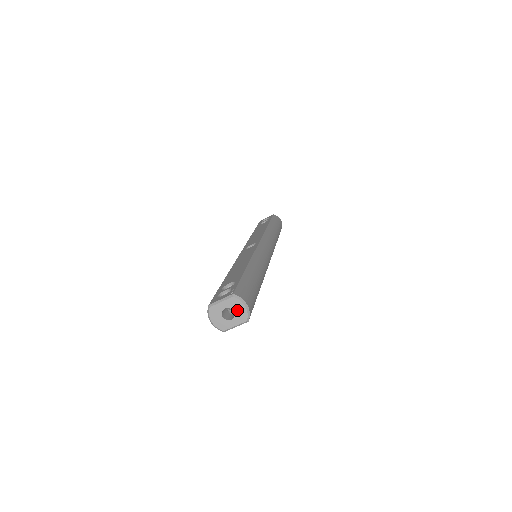
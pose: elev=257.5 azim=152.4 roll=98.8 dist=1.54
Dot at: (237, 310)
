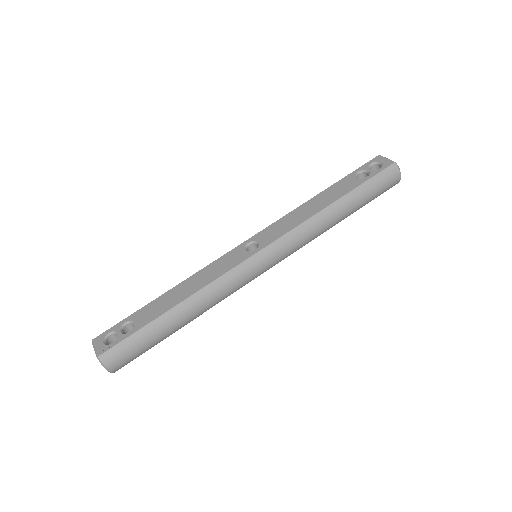
Dot at: occluded
